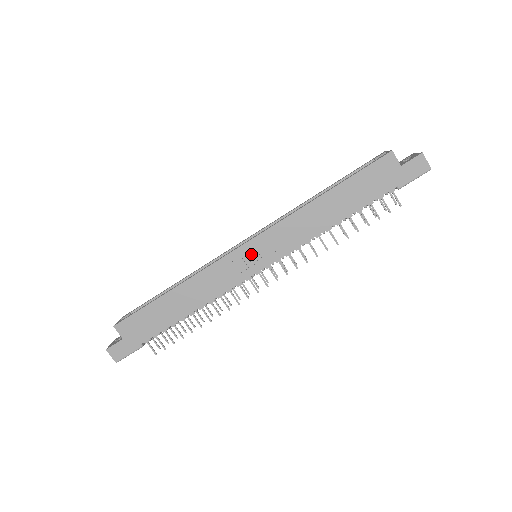
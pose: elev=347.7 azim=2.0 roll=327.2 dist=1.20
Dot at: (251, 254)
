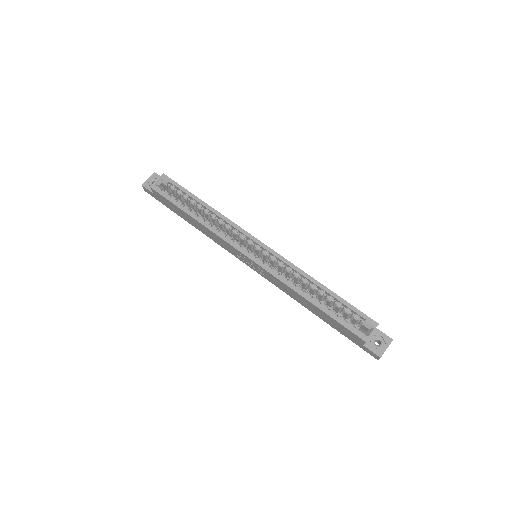
Dot at: (249, 261)
